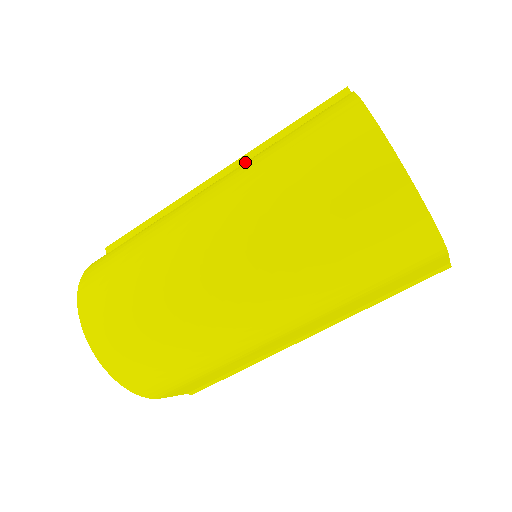
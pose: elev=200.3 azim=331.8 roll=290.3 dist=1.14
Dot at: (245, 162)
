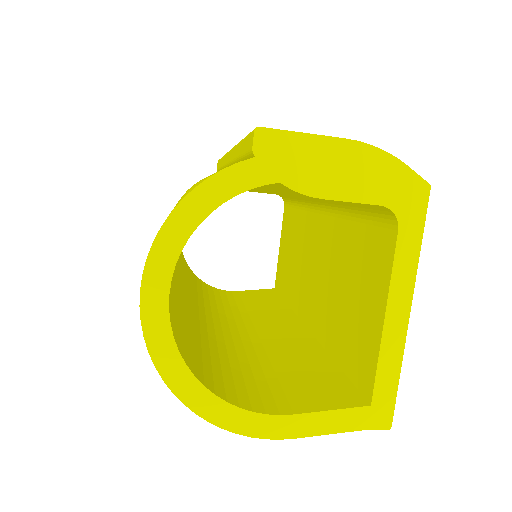
Dot at: occluded
